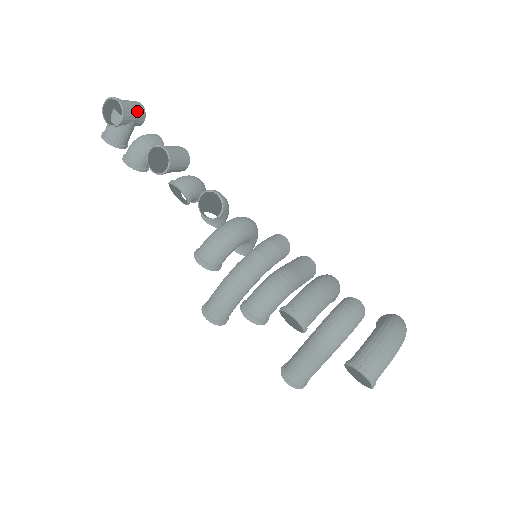
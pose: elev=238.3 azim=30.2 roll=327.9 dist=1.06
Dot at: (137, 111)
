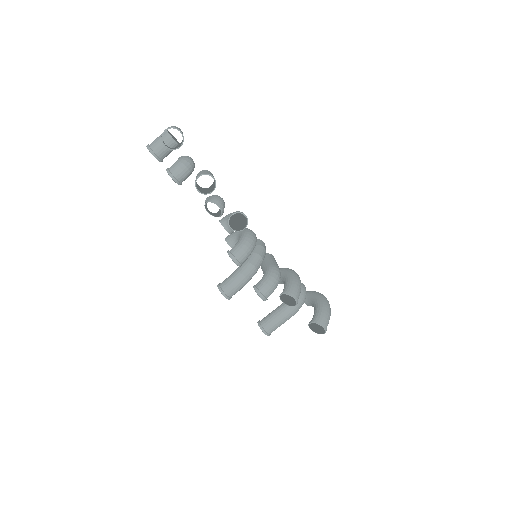
Dot at: occluded
